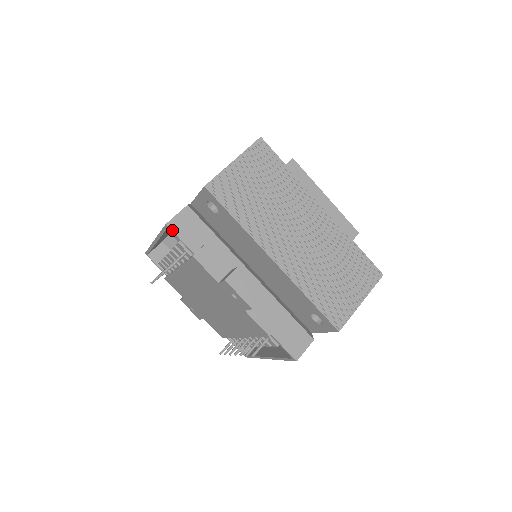
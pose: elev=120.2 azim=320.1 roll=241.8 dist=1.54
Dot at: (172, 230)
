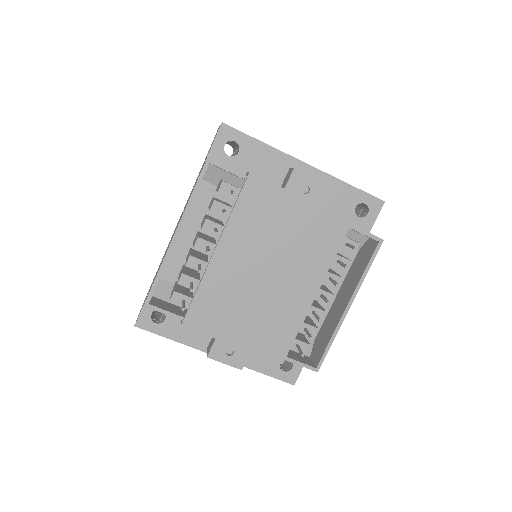
Dot at: occluded
